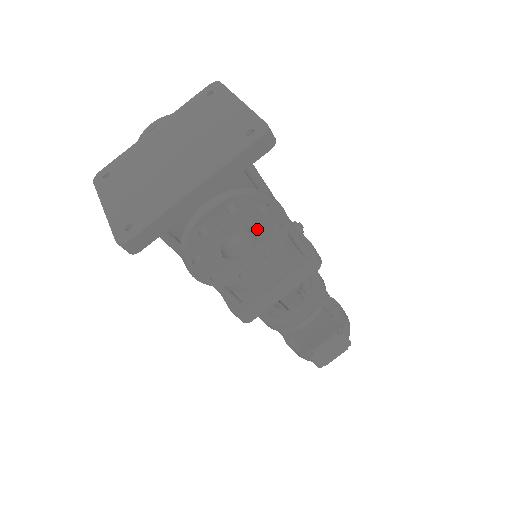
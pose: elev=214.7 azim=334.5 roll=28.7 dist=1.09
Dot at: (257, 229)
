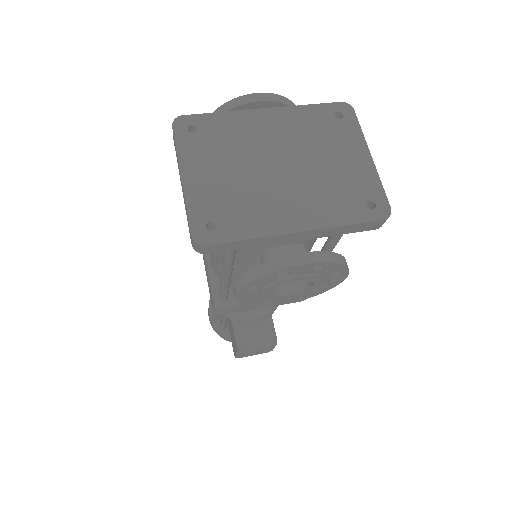
Dot at: (316, 284)
